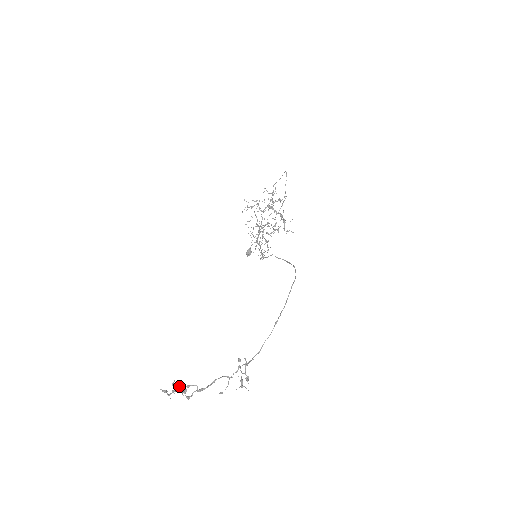
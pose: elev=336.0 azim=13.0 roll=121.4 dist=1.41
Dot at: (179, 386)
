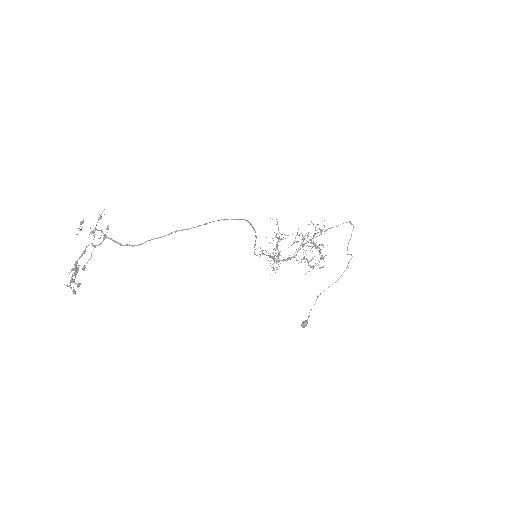
Dot at: (73, 268)
